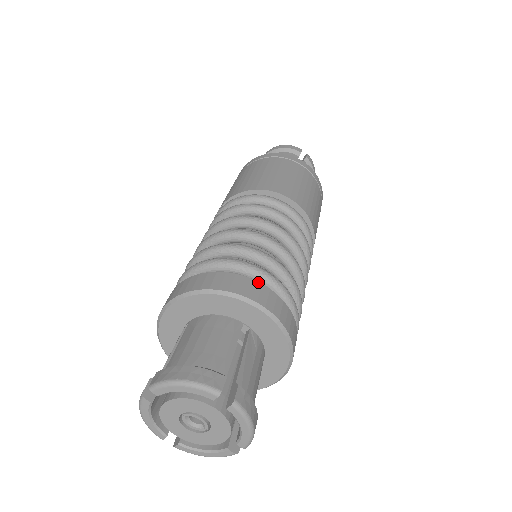
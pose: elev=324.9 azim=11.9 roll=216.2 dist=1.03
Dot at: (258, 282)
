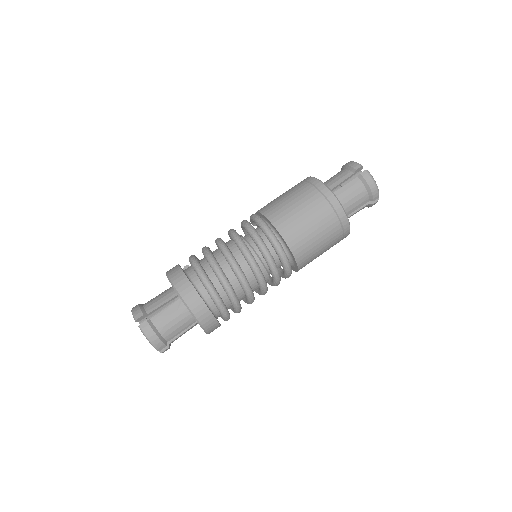
Dot at: (217, 321)
